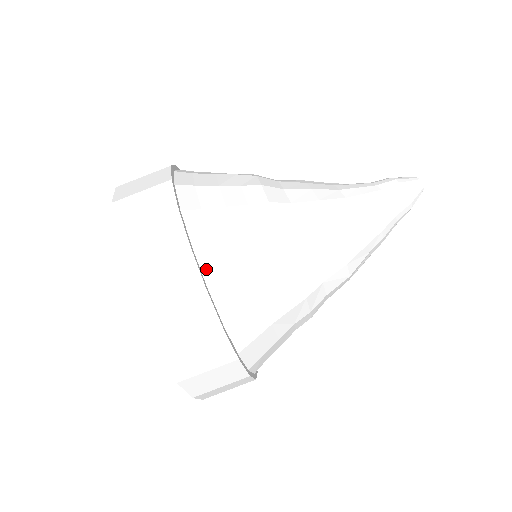
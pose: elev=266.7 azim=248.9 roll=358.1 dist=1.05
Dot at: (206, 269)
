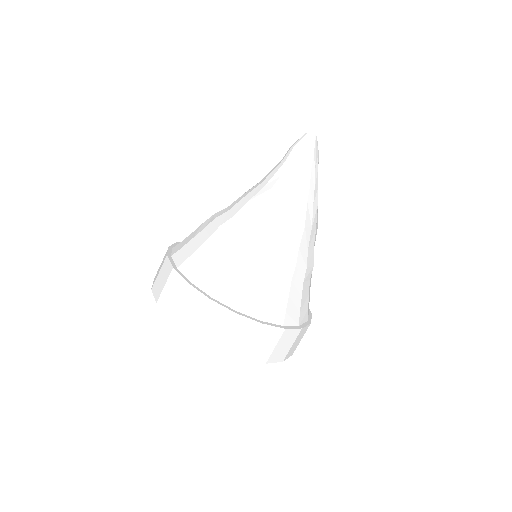
Dot at: (205, 288)
